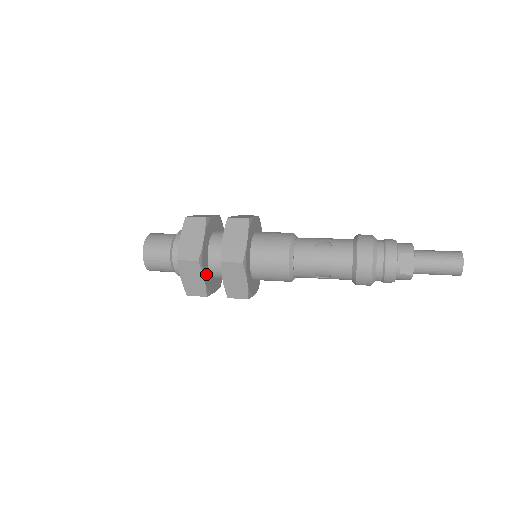
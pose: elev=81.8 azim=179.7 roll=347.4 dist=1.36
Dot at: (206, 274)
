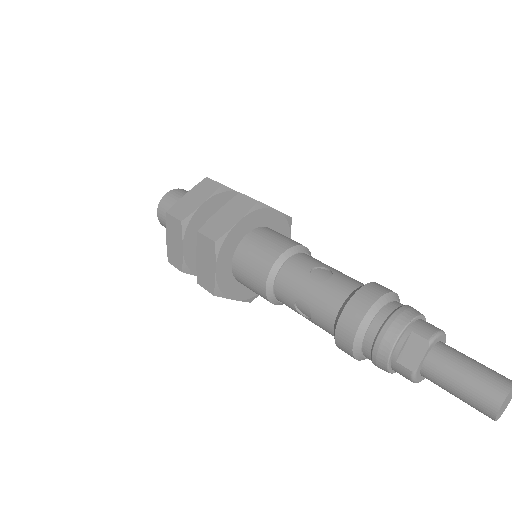
Dot at: (190, 245)
